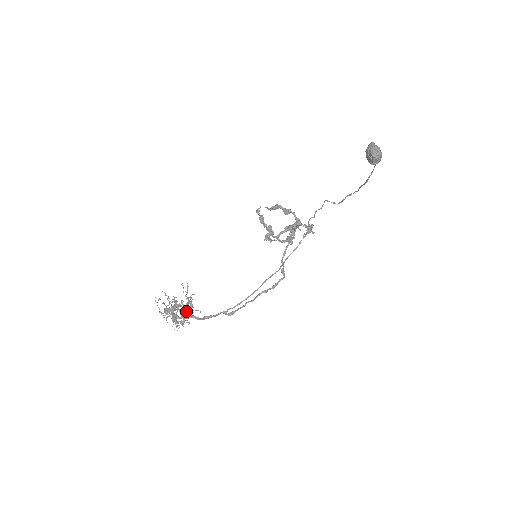
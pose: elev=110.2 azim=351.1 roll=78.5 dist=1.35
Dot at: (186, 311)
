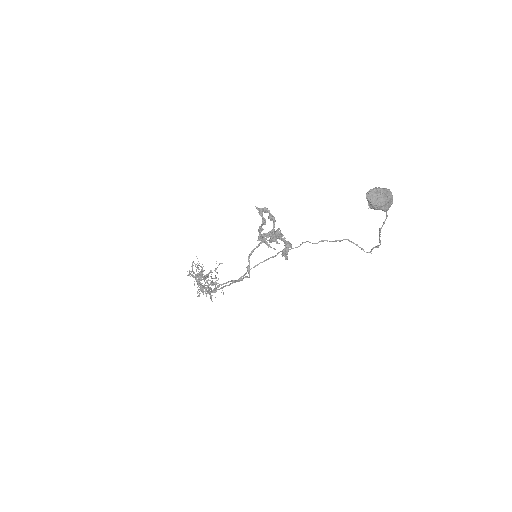
Dot at: (210, 284)
